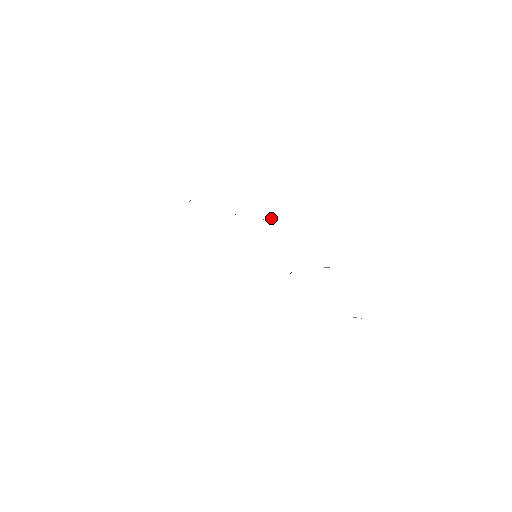
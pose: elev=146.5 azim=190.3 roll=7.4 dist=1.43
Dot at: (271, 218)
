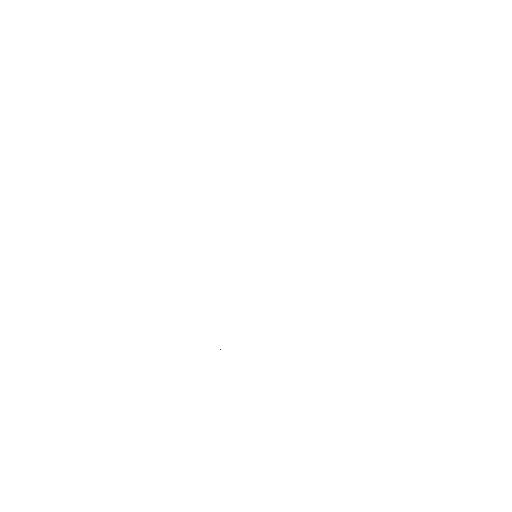
Dot at: occluded
